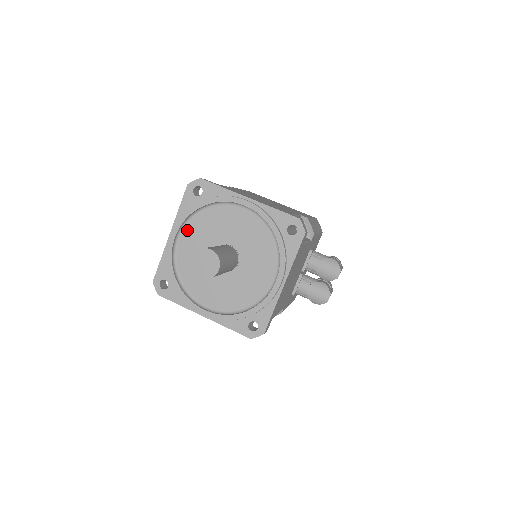
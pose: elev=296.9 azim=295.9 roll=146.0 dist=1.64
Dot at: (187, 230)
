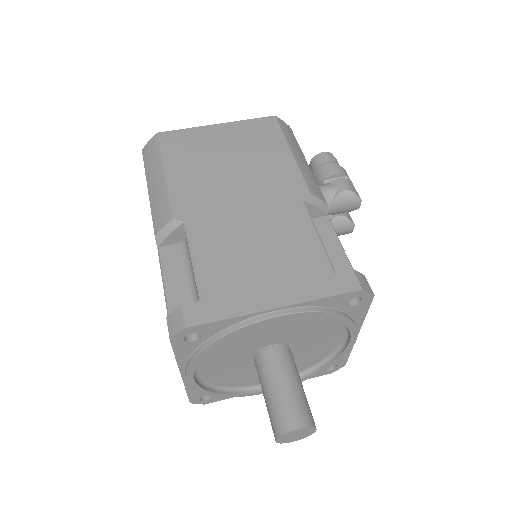
Dot at: (203, 363)
